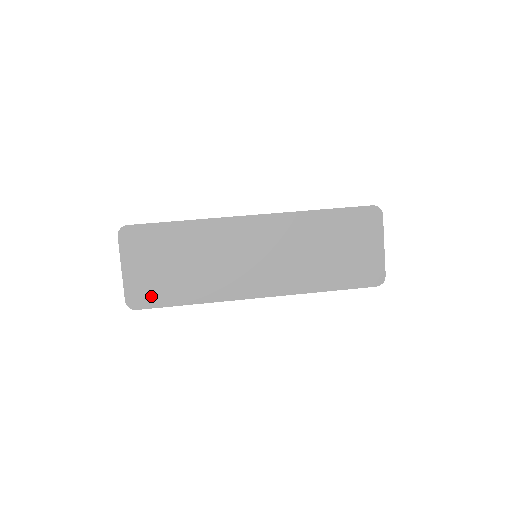
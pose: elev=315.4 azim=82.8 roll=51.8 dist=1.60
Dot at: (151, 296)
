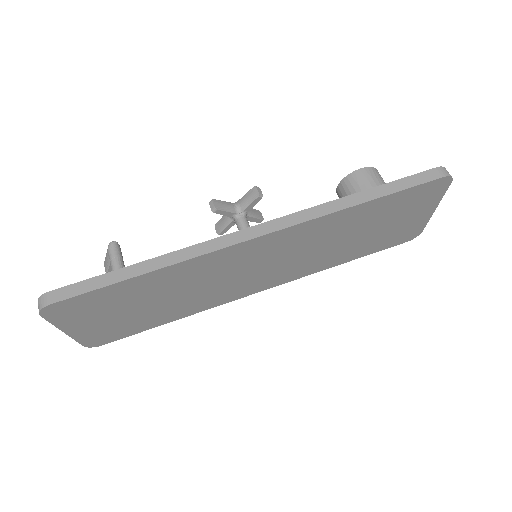
Dot at: (118, 333)
